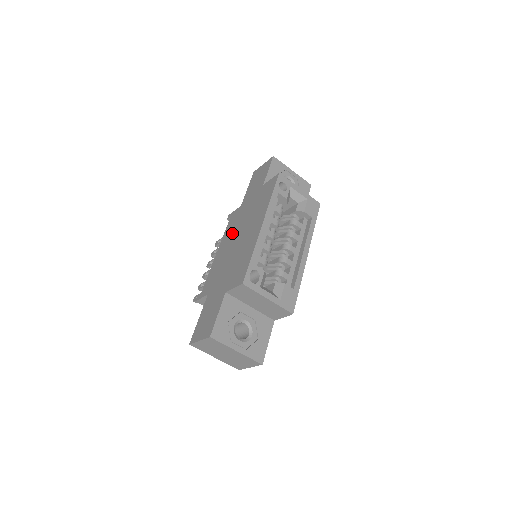
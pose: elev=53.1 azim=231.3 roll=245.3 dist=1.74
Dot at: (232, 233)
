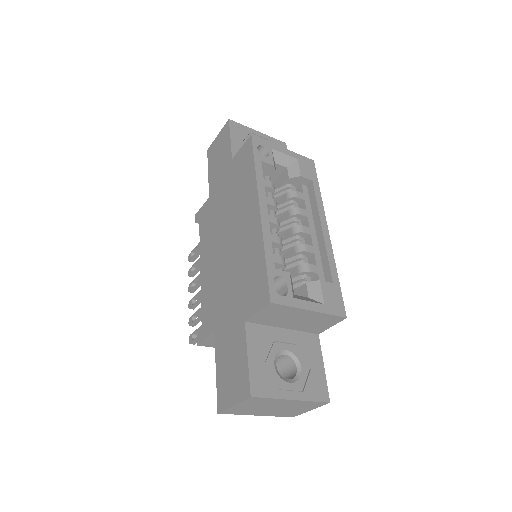
Dot at: (213, 236)
